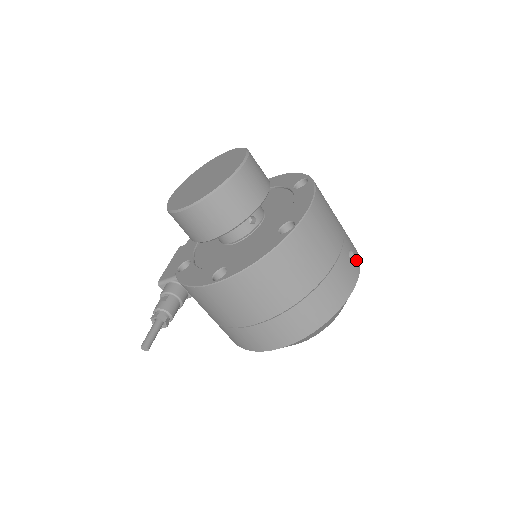
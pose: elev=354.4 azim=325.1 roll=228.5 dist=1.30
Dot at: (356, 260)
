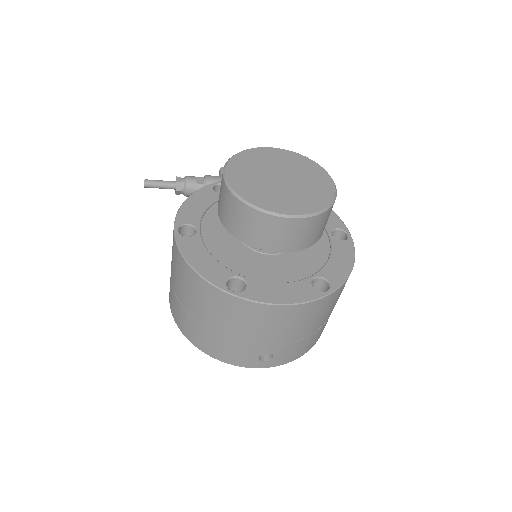
Dot at: (268, 362)
